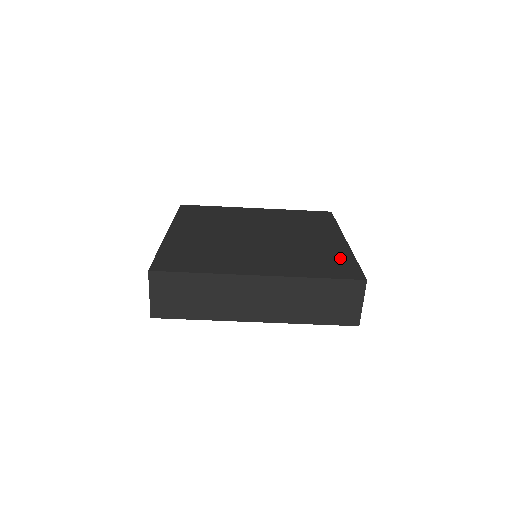
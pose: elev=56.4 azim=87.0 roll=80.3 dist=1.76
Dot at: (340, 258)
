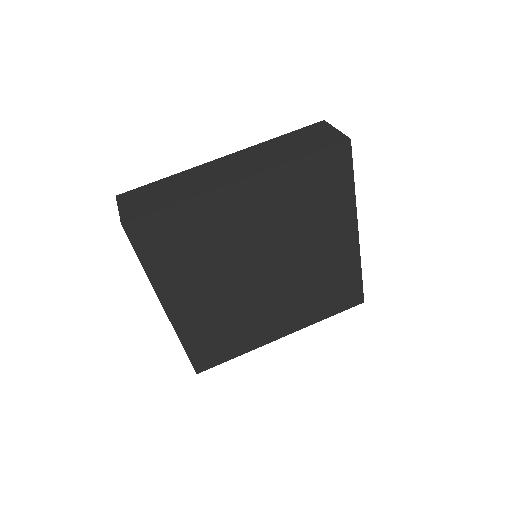
Dot at: occluded
